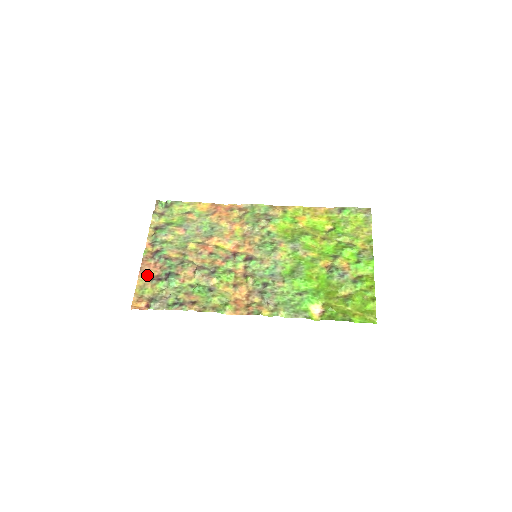
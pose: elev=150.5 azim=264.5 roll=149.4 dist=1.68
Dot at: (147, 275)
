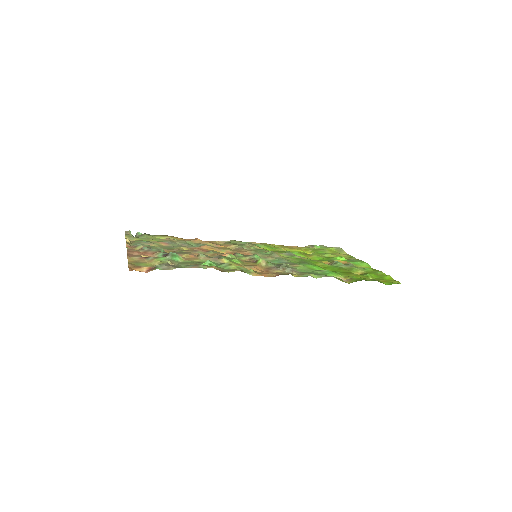
Dot at: (139, 256)
